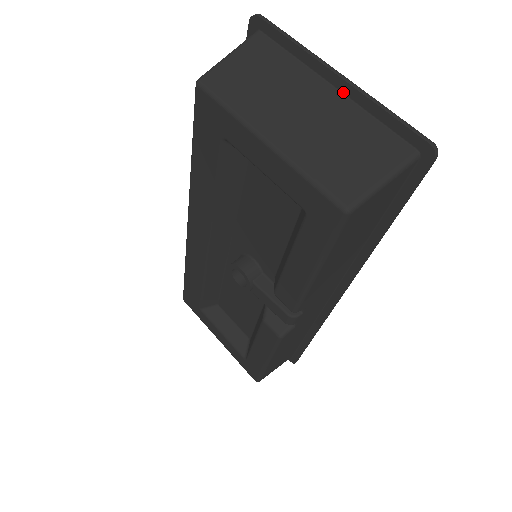
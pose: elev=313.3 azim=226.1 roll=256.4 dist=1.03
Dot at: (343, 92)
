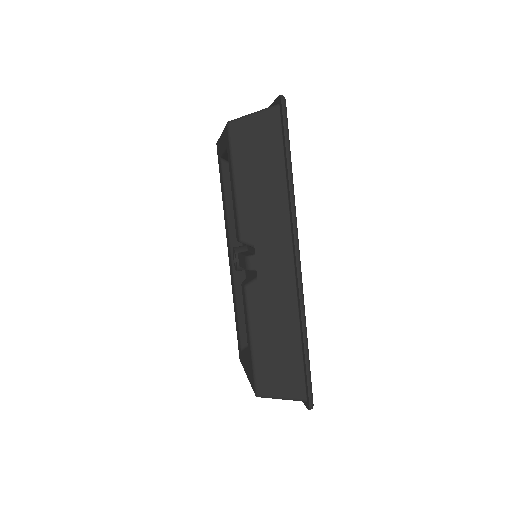
Dot at: occluded
